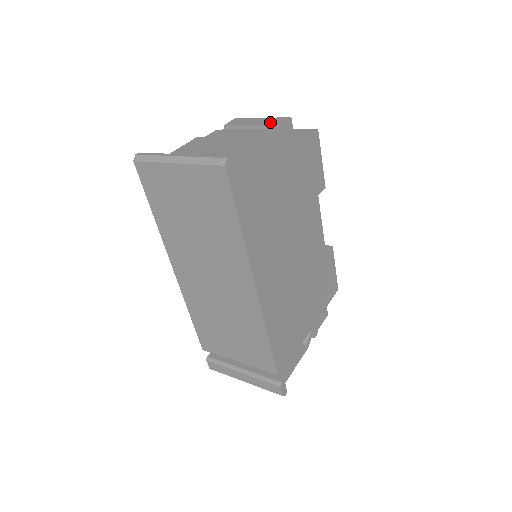
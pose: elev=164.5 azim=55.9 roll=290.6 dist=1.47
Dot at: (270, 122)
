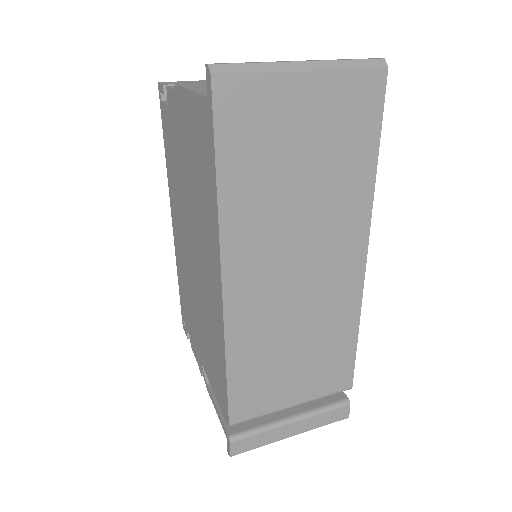
Dot at: occluded
